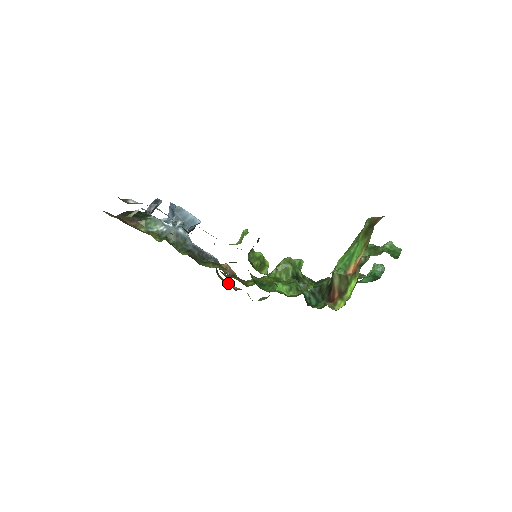
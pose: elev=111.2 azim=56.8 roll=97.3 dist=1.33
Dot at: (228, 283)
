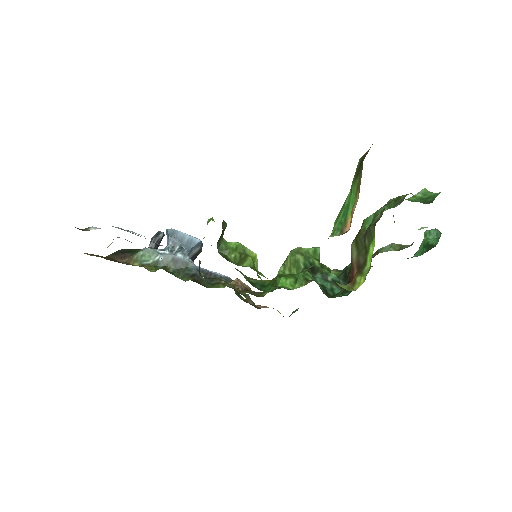
Dot at: occluded
